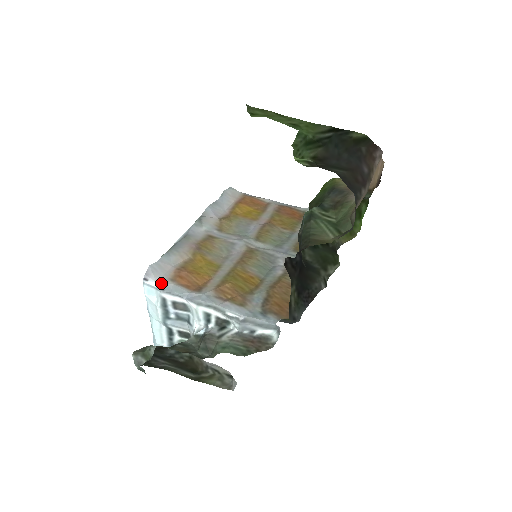
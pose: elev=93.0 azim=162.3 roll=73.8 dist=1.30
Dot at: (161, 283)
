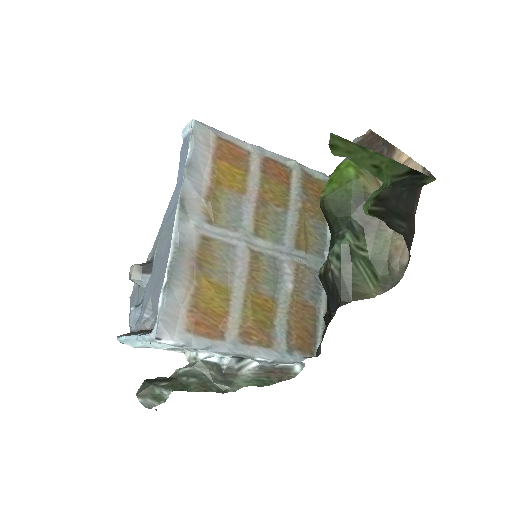
Dot at: (179, 340)
